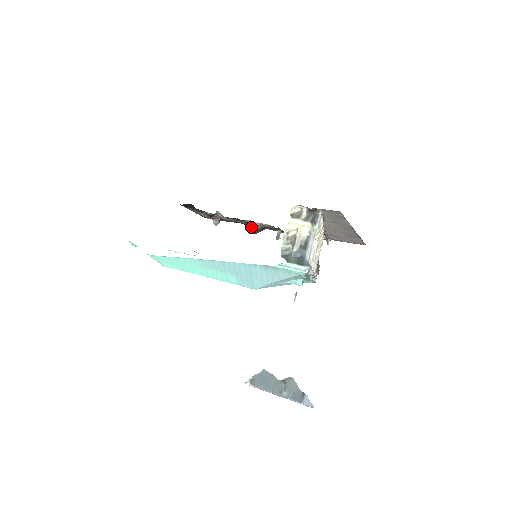
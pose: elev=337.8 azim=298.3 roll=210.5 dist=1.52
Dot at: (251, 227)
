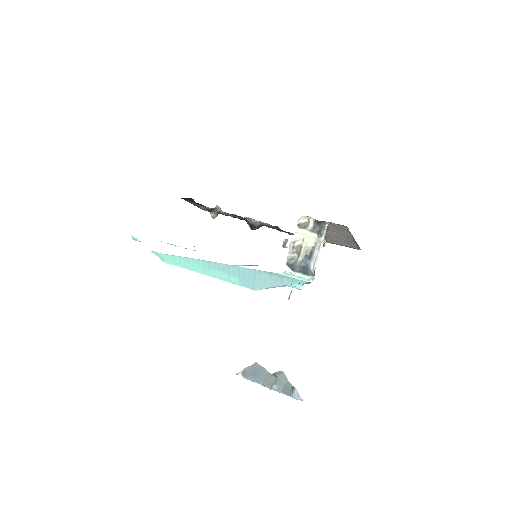
Dot at: (249, 224)
